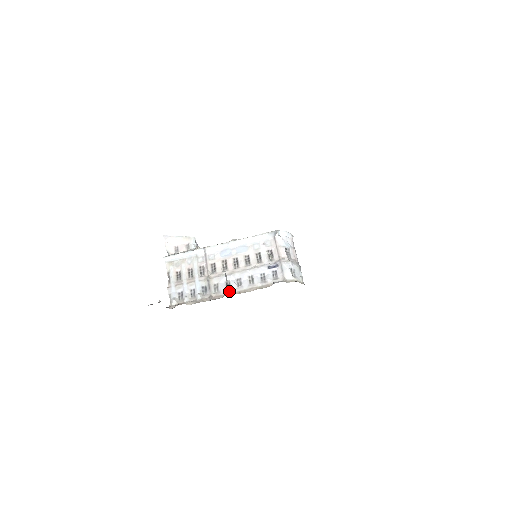
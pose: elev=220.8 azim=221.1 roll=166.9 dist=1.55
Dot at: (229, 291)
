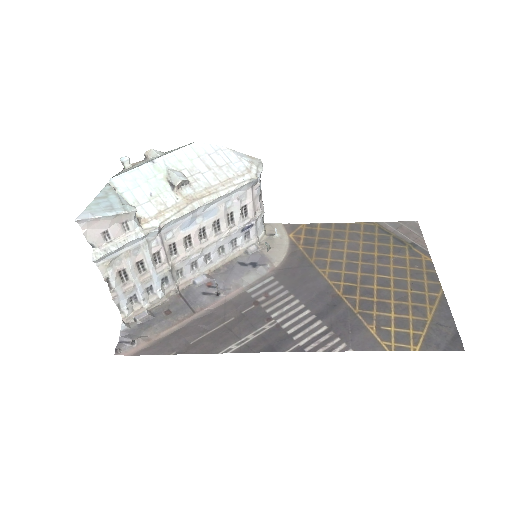
Dot at: (197, 273)
